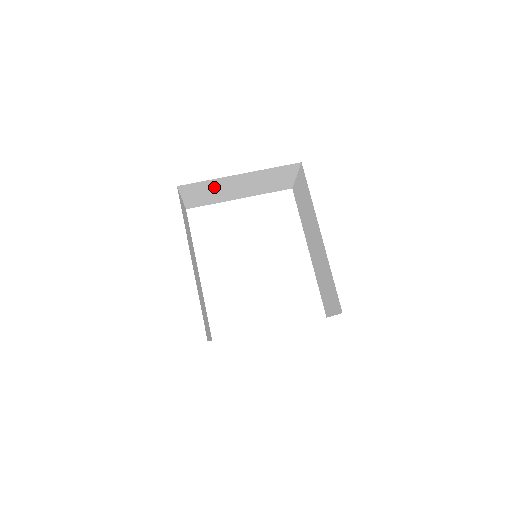
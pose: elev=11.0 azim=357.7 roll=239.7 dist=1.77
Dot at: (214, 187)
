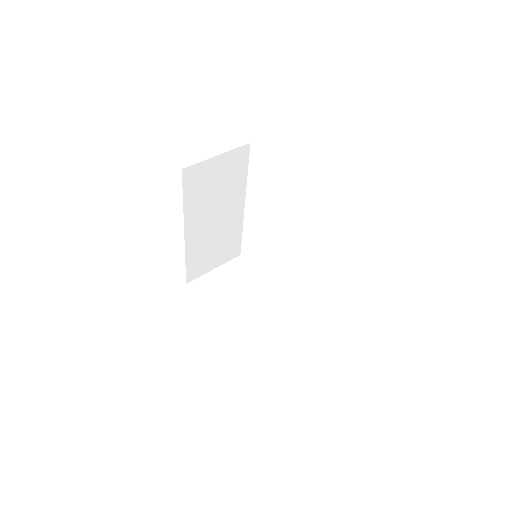
Dot at: occluded
